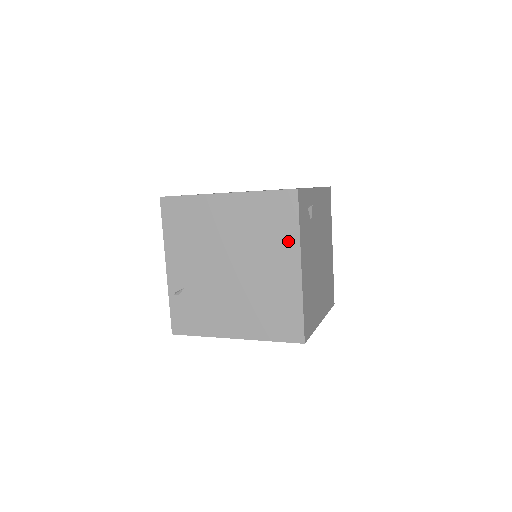
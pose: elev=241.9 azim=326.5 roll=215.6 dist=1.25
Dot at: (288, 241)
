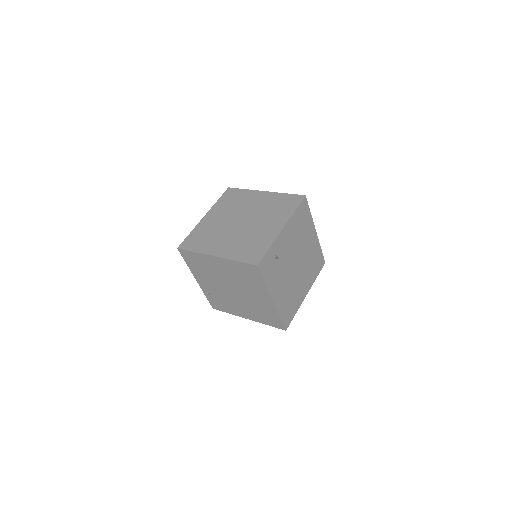
Dot at: (261, 287)
